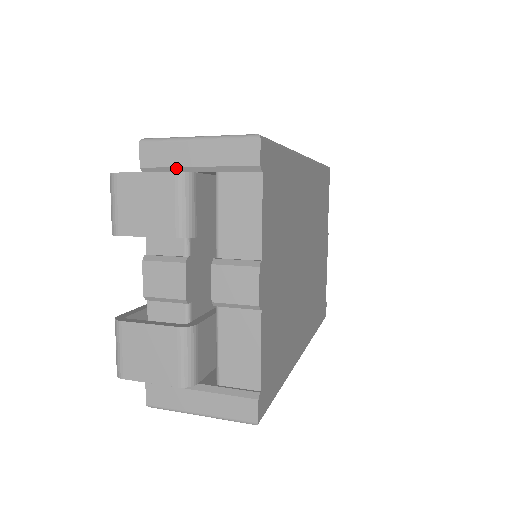
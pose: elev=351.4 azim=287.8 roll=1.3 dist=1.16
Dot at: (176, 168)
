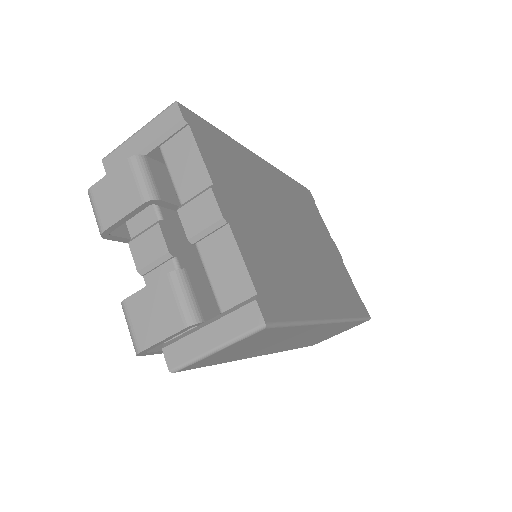
Dot at: occluded
